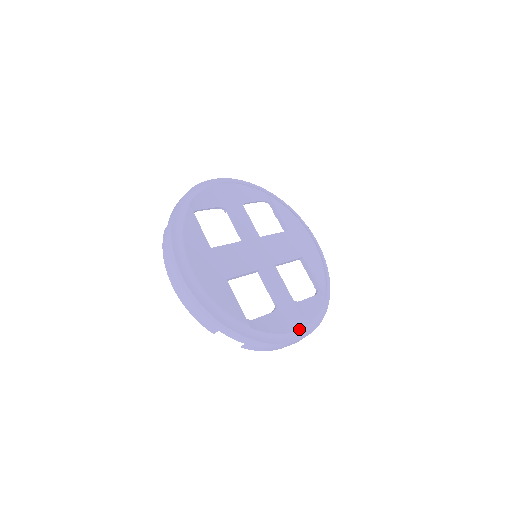
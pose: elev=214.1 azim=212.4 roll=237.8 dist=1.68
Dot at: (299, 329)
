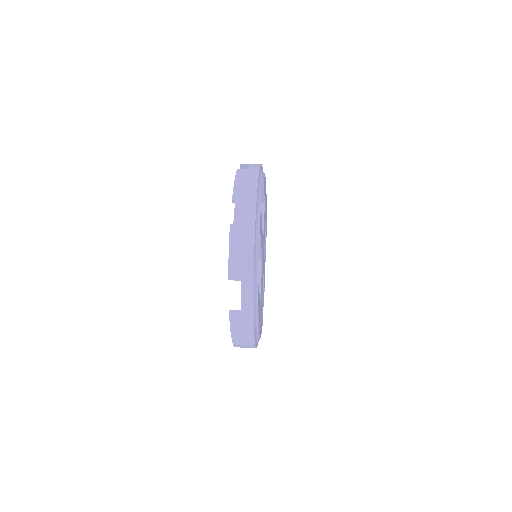
Dot at: occluded
